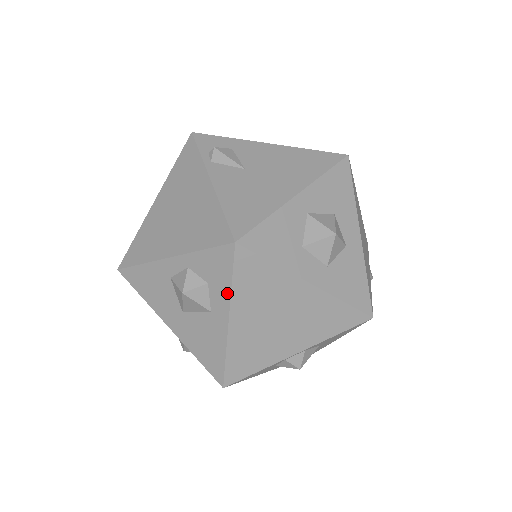
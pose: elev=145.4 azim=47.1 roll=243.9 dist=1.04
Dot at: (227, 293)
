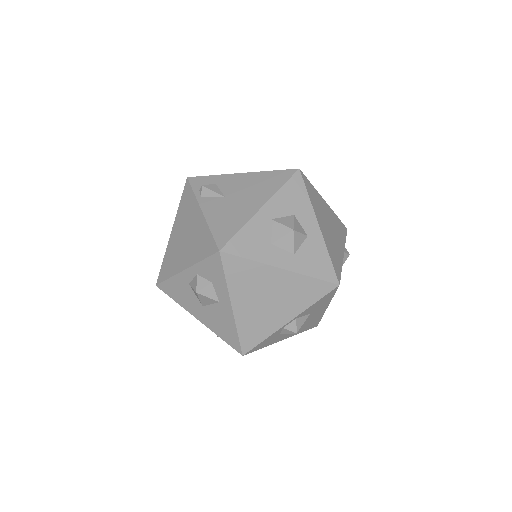
Dot at: (225, 287)
